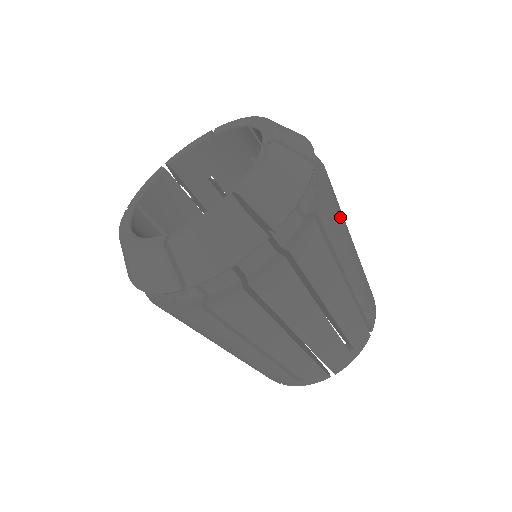
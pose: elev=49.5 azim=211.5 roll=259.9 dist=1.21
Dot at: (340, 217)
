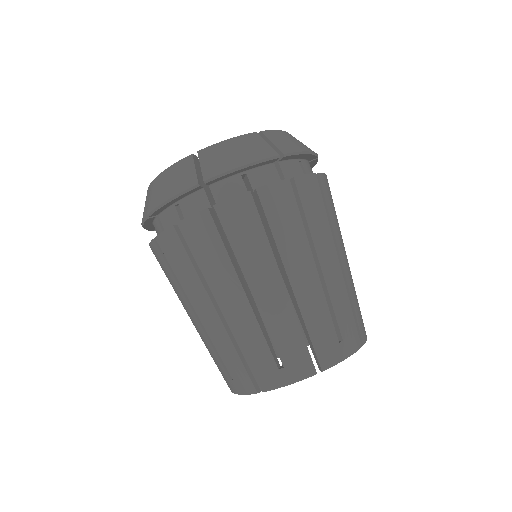
Dot at: (306, 220)
